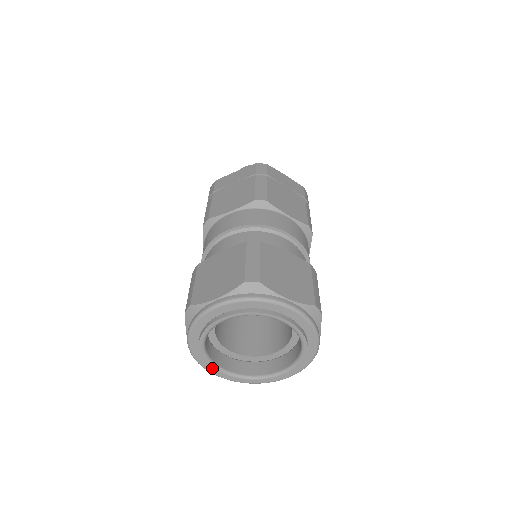
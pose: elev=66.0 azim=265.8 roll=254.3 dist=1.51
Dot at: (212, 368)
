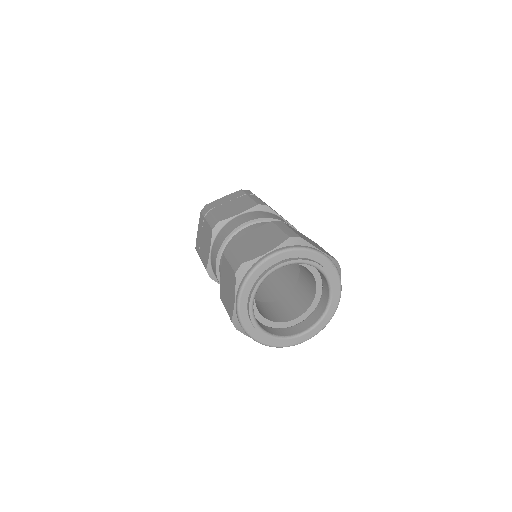
Dot at: (291, 341)
